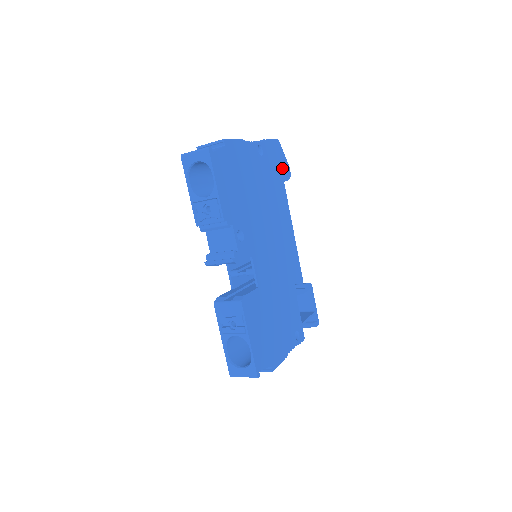
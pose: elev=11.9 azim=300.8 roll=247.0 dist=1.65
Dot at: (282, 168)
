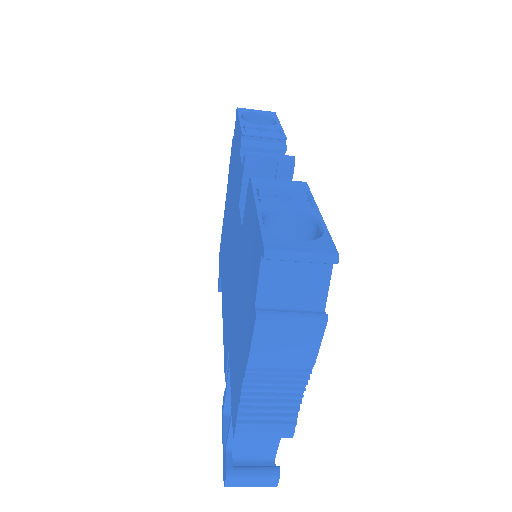
Dot at: occluded
